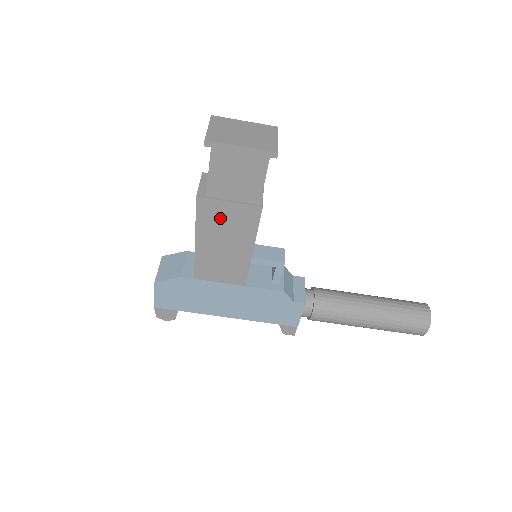
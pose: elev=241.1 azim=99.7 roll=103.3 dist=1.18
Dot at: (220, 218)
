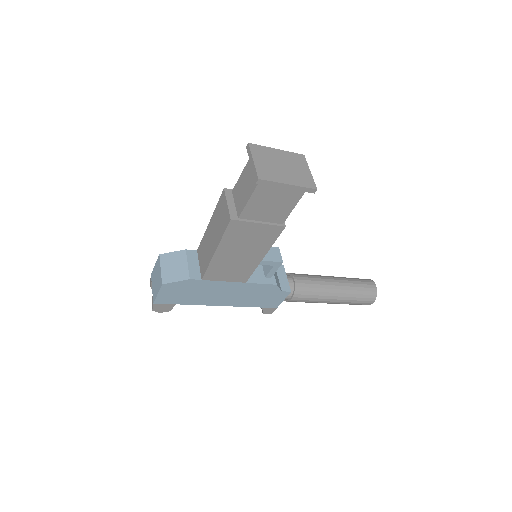
Dot at: (245, 235)
